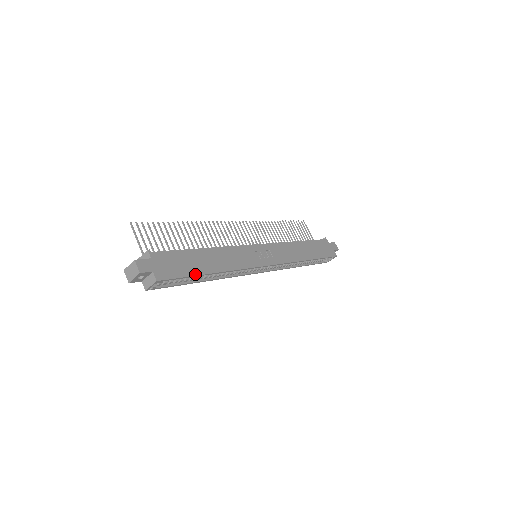
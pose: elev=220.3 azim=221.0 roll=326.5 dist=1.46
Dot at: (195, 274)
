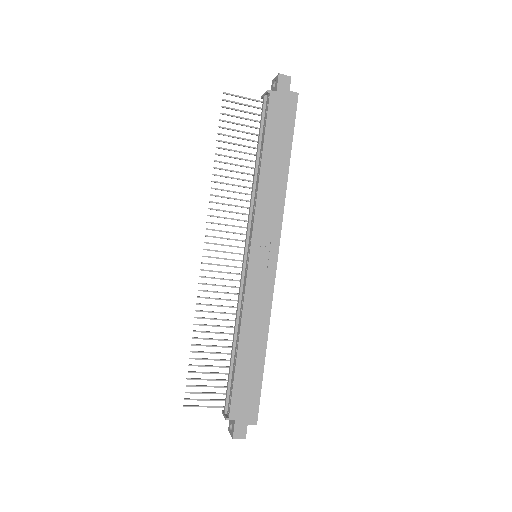
Dot at: (261, 377)
